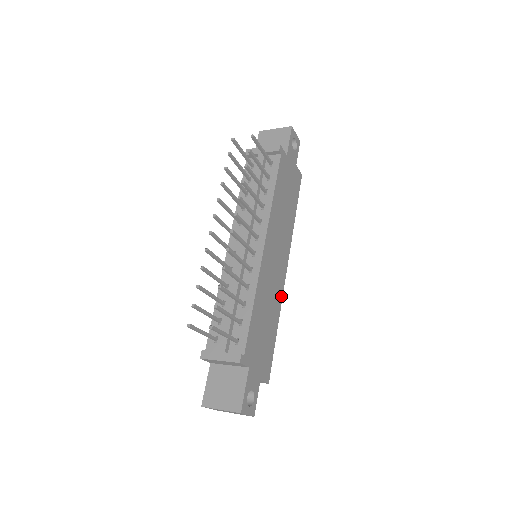
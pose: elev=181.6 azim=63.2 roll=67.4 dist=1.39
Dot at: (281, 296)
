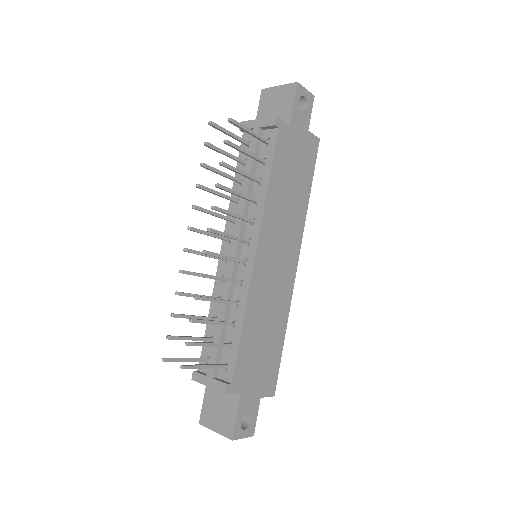
Dot at: (289, 298)
